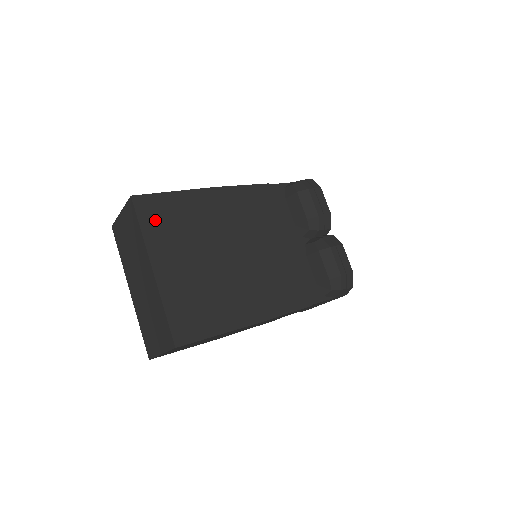
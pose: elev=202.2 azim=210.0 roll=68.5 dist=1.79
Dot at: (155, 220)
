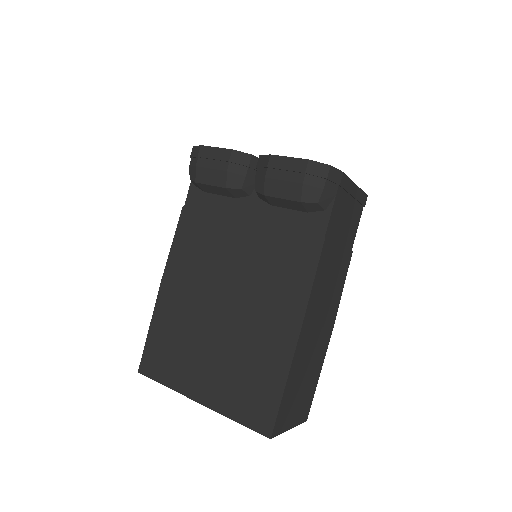
Dot at: (163, 366)
